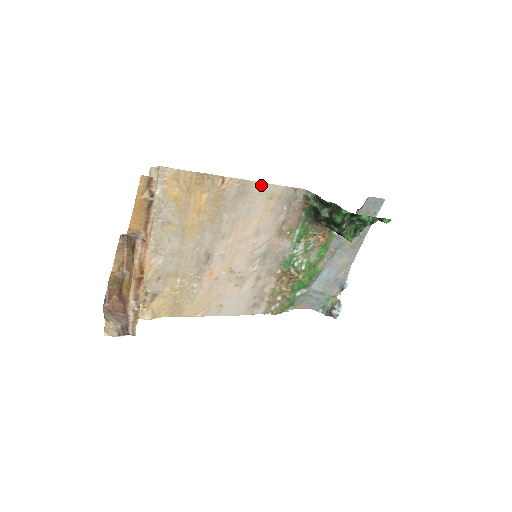
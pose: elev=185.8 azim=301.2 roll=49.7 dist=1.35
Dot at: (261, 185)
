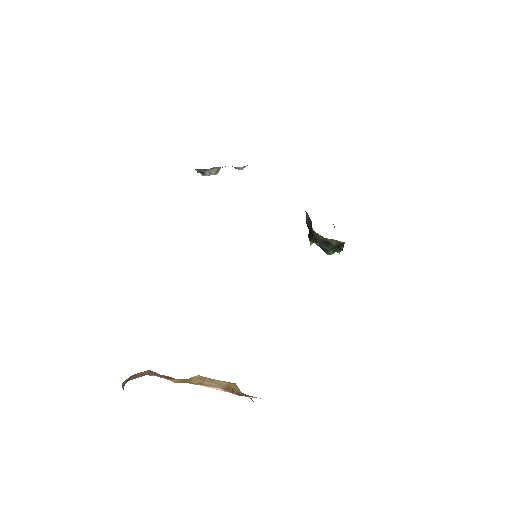
Dot at: occluded
